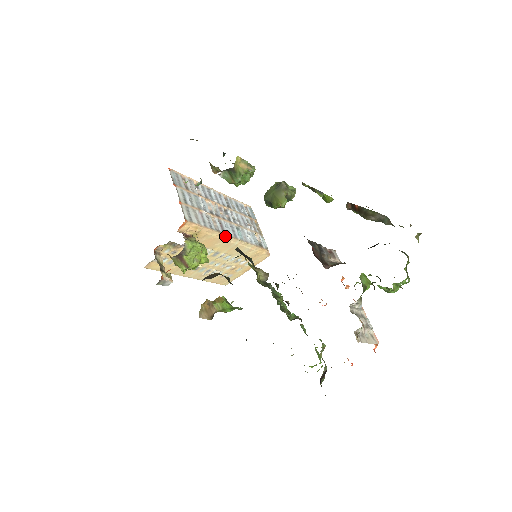
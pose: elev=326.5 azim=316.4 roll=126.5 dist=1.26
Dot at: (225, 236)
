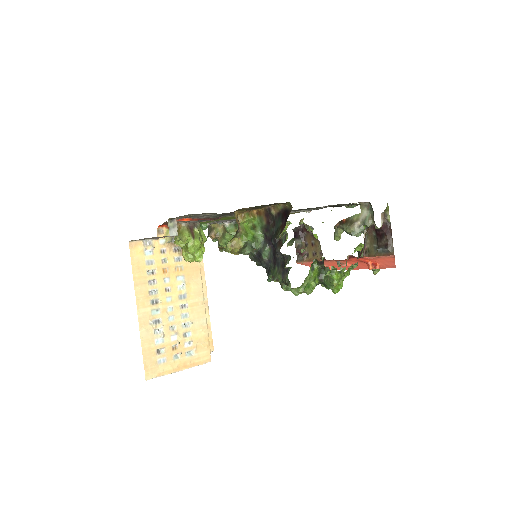
Dot at: (204, 278)
